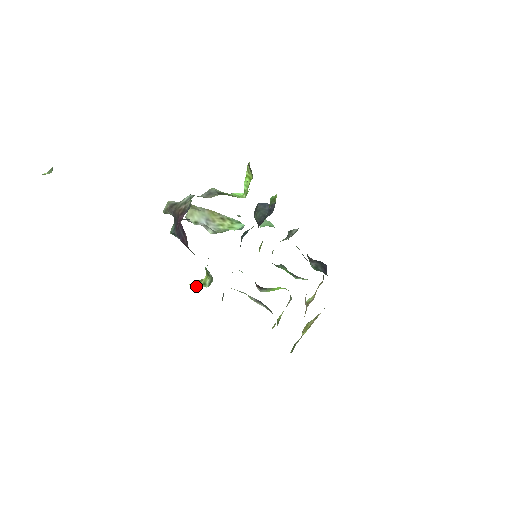
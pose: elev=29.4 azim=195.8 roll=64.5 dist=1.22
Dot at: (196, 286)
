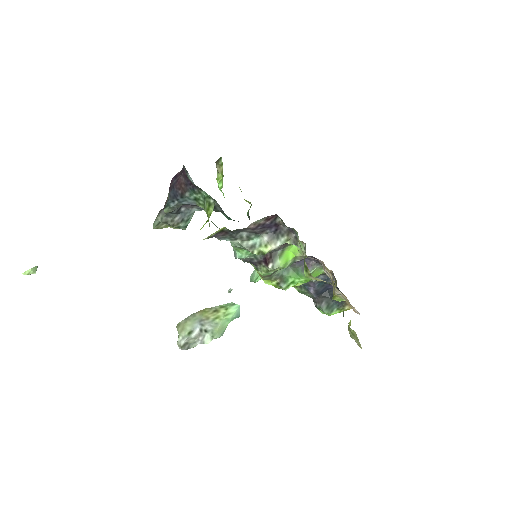
Dot at: (202, 227)
